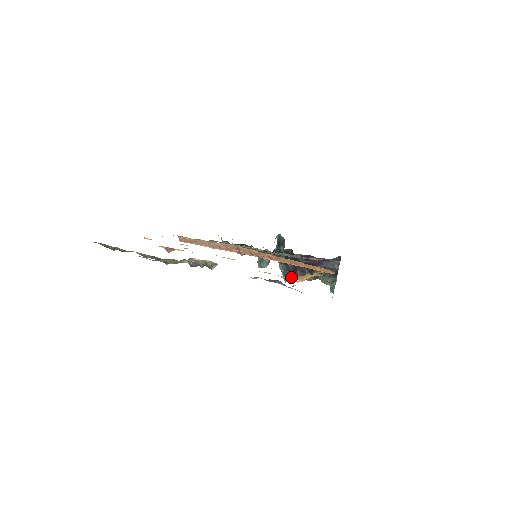
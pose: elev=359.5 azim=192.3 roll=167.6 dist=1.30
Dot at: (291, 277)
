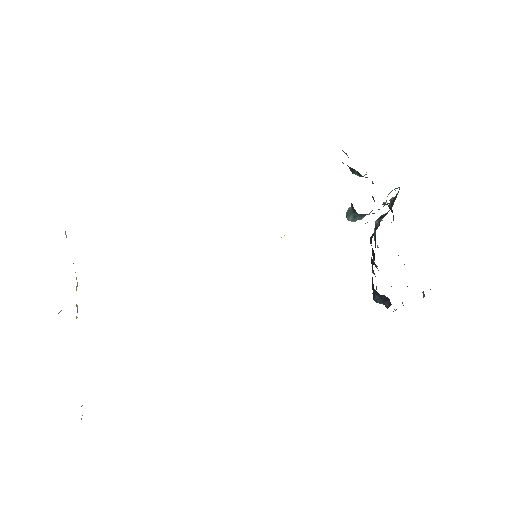
Dot at: occluded
